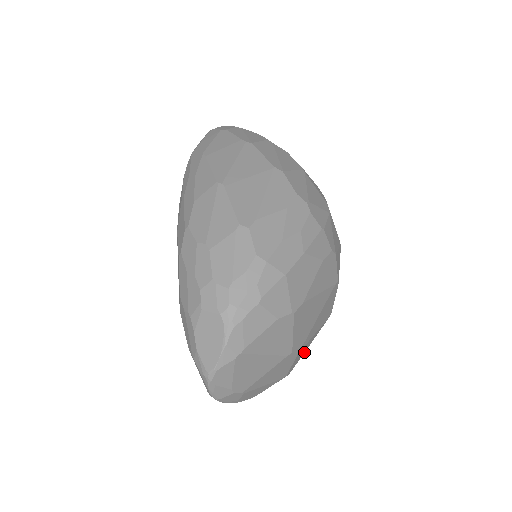
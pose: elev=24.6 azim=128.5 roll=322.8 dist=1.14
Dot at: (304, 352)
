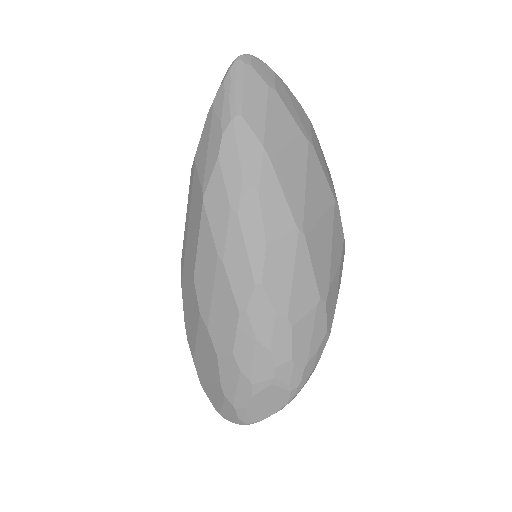
Dot at: occluded
